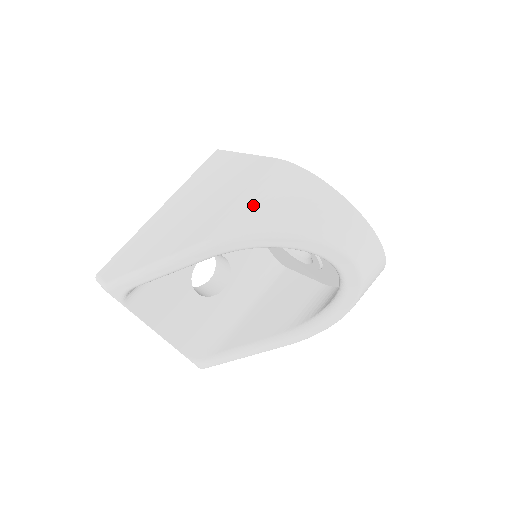
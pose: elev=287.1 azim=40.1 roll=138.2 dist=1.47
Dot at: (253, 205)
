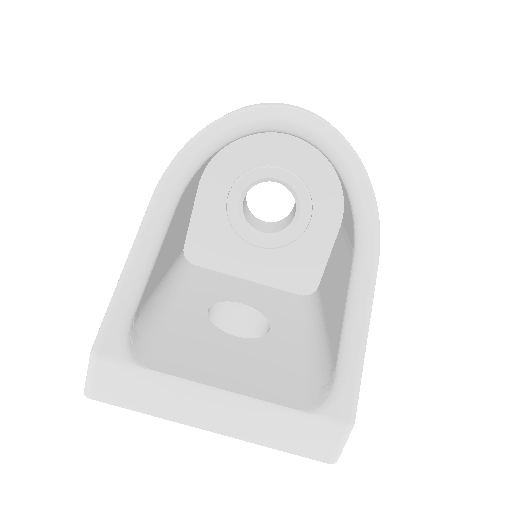
Dot at: occluded
